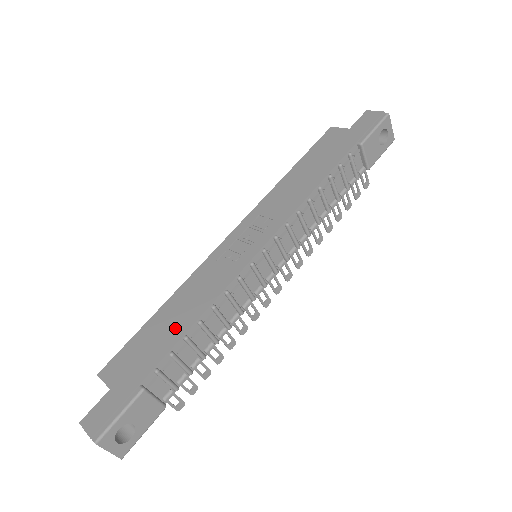
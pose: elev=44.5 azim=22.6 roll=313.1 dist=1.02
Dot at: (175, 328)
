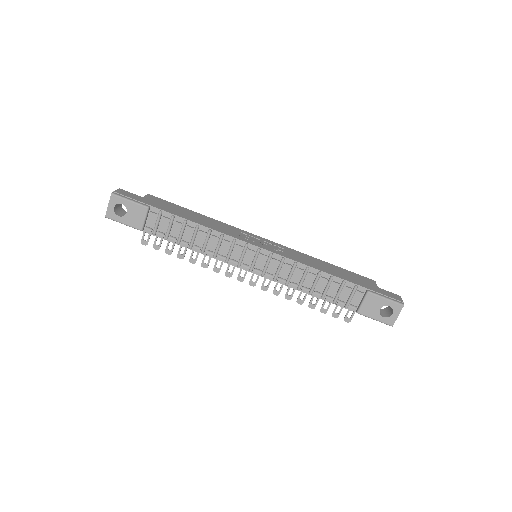
Dot at: (189, 217)
